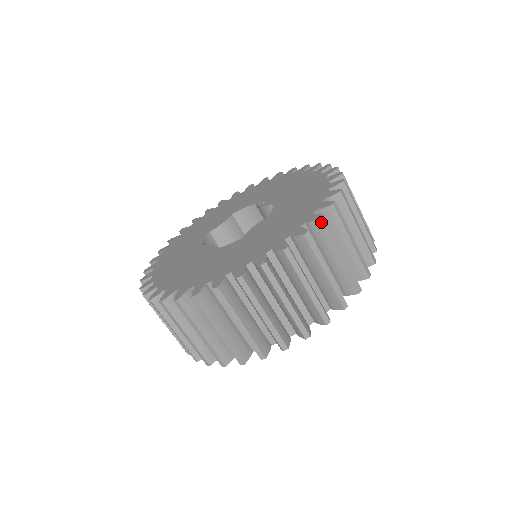
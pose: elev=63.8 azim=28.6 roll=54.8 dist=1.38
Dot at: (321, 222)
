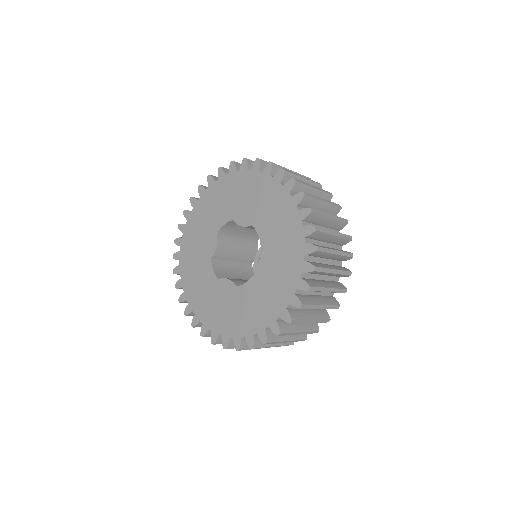
Dot at: (225, 347)
